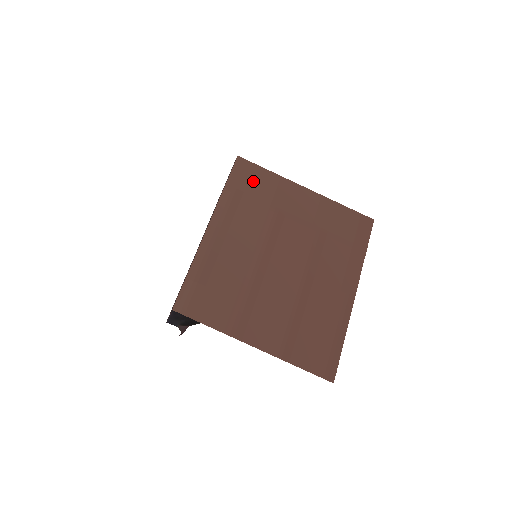
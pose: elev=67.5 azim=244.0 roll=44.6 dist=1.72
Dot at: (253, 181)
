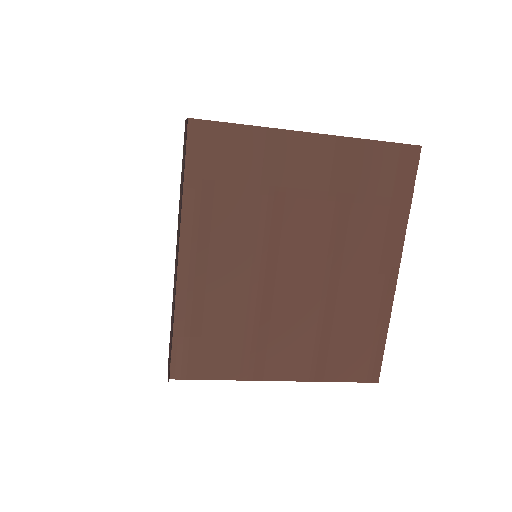
Dot at: (224, 155)
